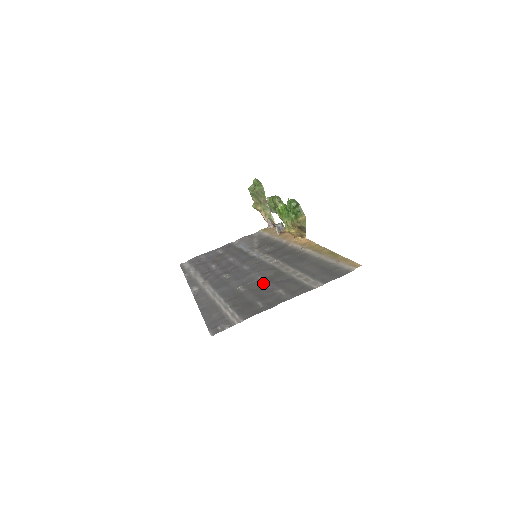
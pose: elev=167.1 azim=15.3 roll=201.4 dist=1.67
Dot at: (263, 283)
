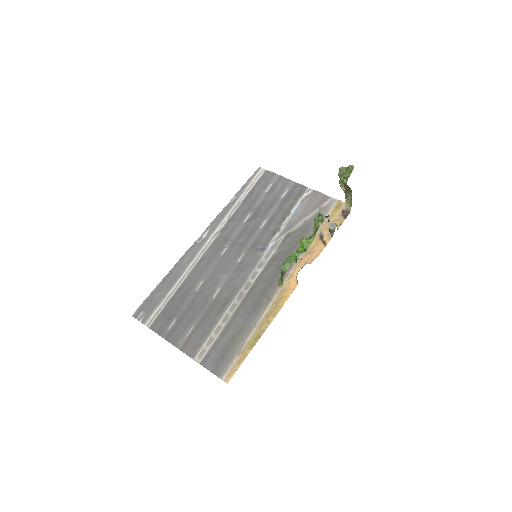
Dot at: (208, 301)
